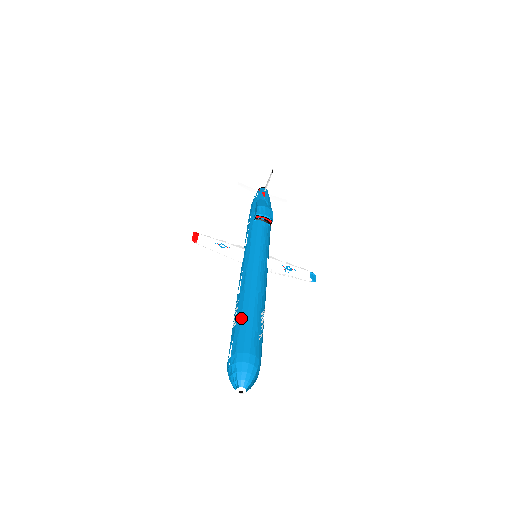
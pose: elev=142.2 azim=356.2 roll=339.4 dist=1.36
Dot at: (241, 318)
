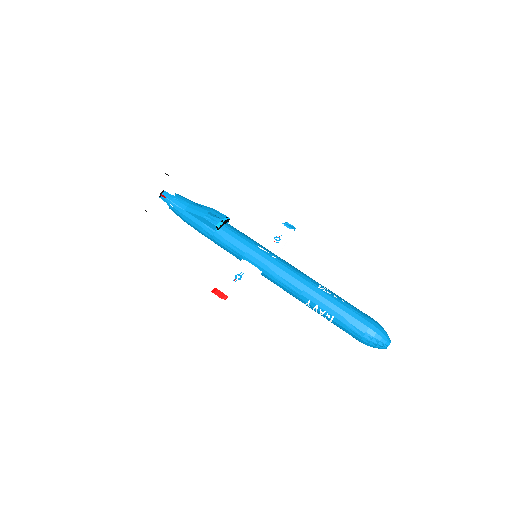
Dot at: (333, 310)
